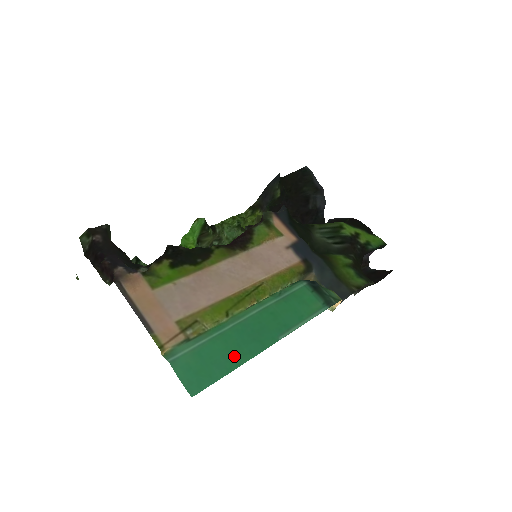
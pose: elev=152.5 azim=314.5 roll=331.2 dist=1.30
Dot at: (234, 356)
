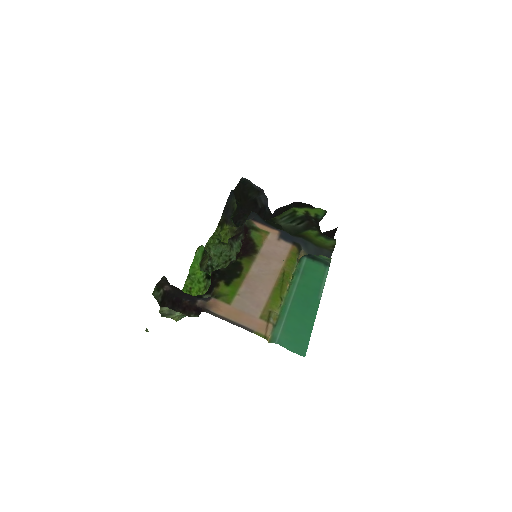
Dot at: (306, 322)
